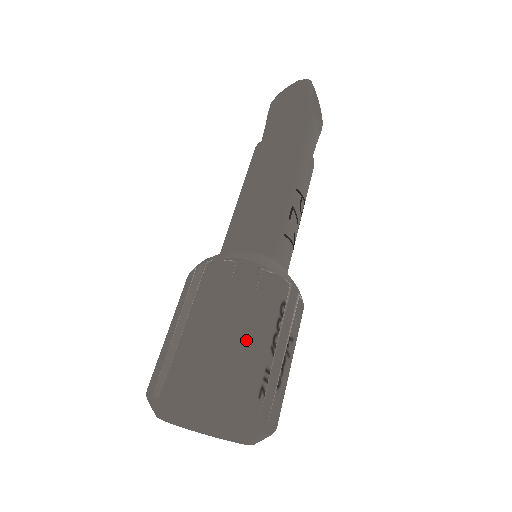
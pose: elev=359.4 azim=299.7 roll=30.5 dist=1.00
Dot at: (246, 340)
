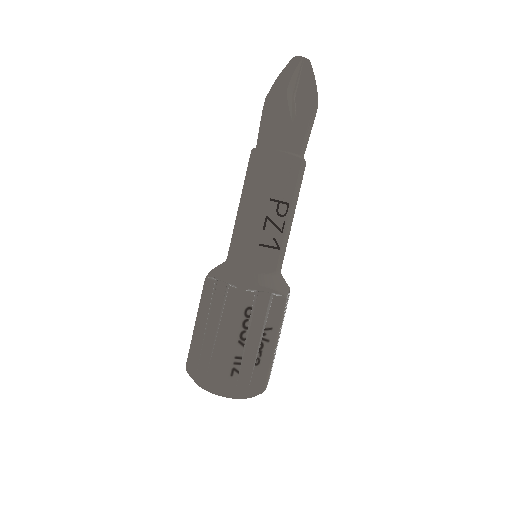
Dot at: (219, 338)
